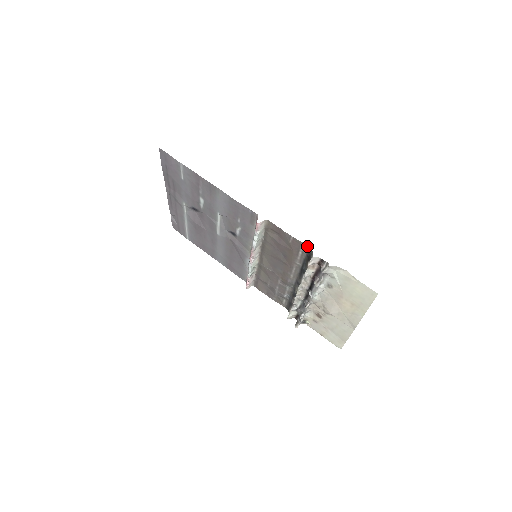
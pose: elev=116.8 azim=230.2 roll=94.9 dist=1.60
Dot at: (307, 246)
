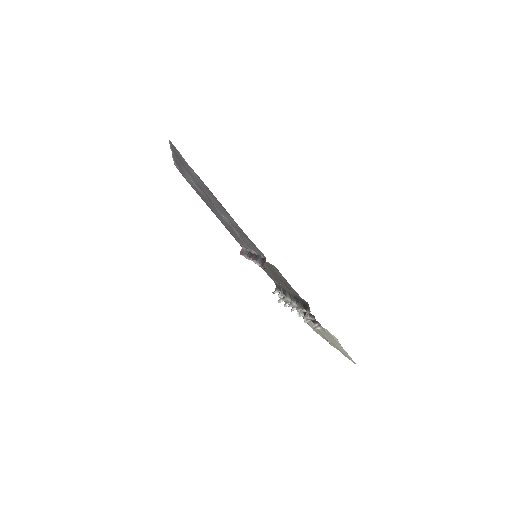
Dot at: (307, 302)
